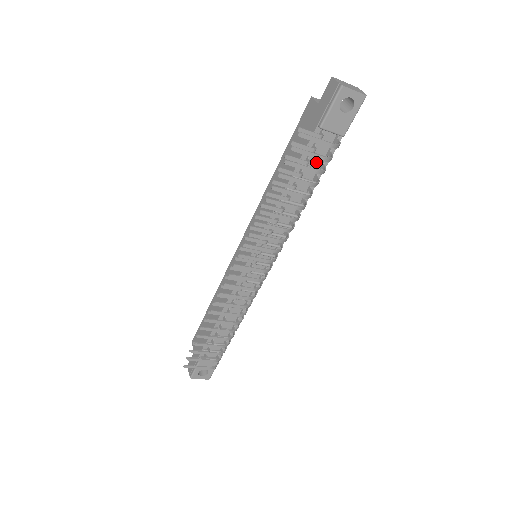
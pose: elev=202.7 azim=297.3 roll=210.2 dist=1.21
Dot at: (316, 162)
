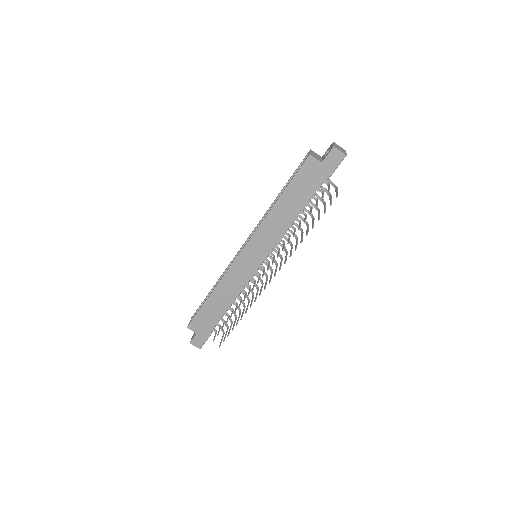
Dot at: occluded
